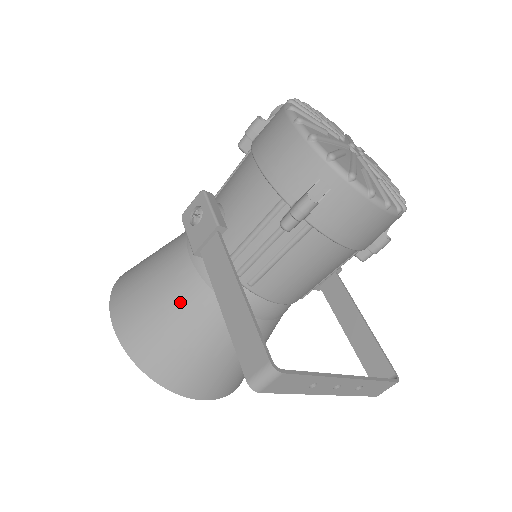
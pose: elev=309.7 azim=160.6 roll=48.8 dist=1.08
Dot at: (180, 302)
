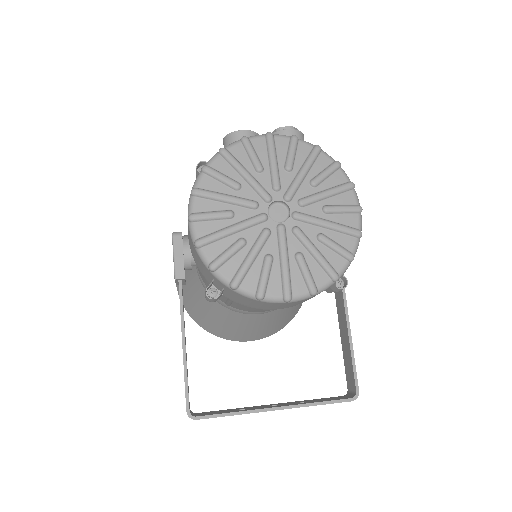
Dot at: (198, 295)
